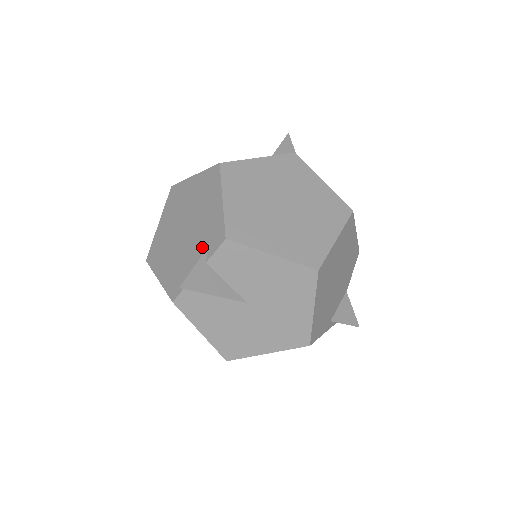
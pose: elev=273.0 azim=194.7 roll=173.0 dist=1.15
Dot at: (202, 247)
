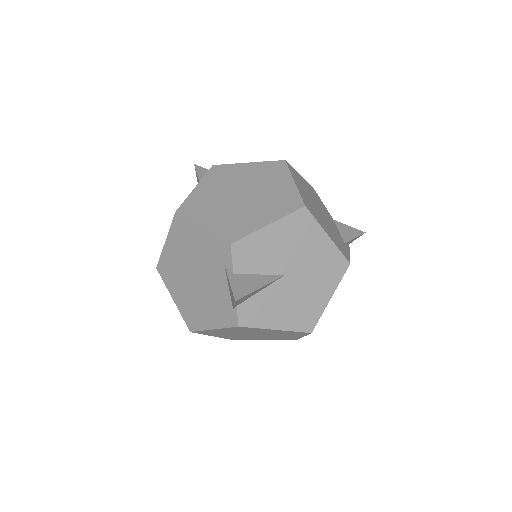
Dot at: (220, 270)
